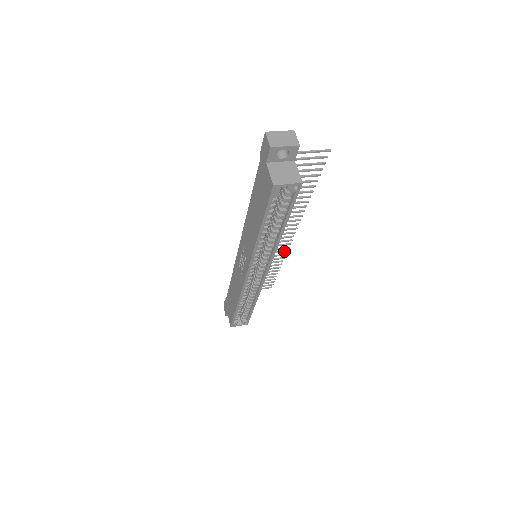
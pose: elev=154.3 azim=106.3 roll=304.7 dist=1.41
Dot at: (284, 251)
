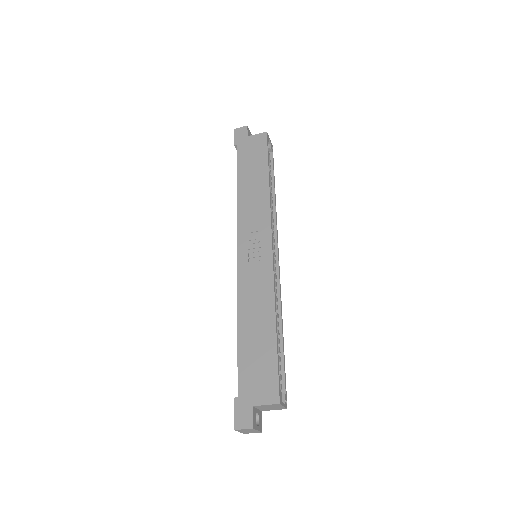
Dot at: occluded
